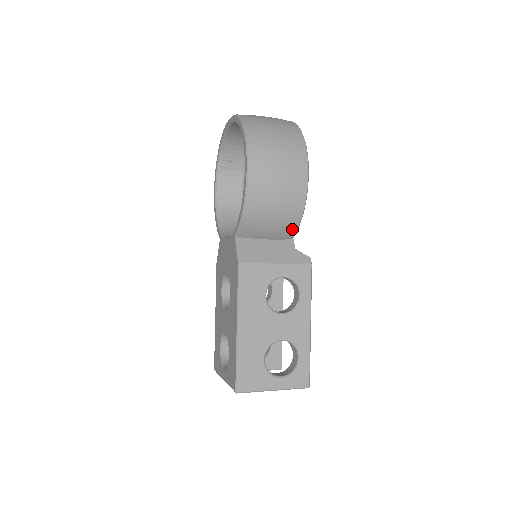
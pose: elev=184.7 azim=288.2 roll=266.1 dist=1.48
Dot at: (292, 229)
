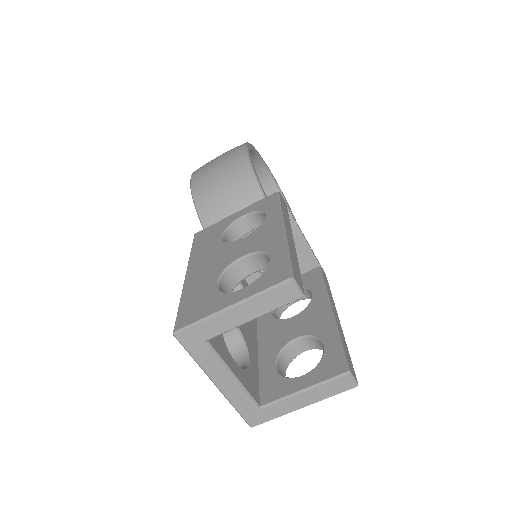
Dot at: (252, 189)
